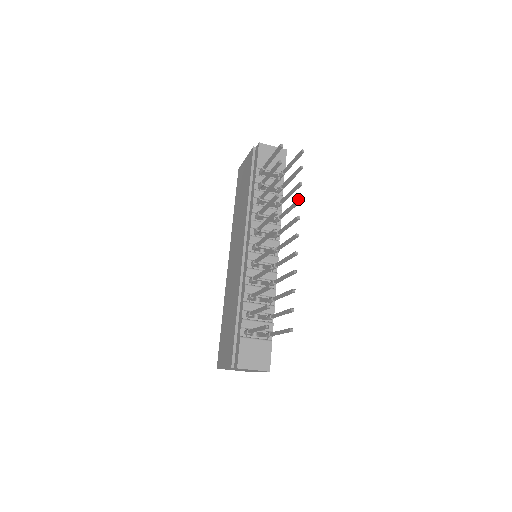
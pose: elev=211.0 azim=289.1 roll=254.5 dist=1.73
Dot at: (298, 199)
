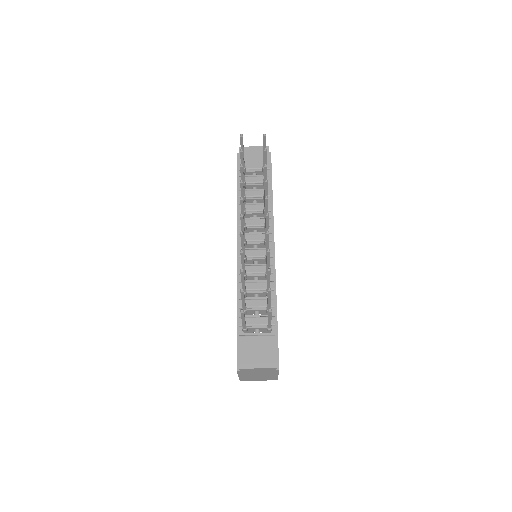
Dot at: occluded
